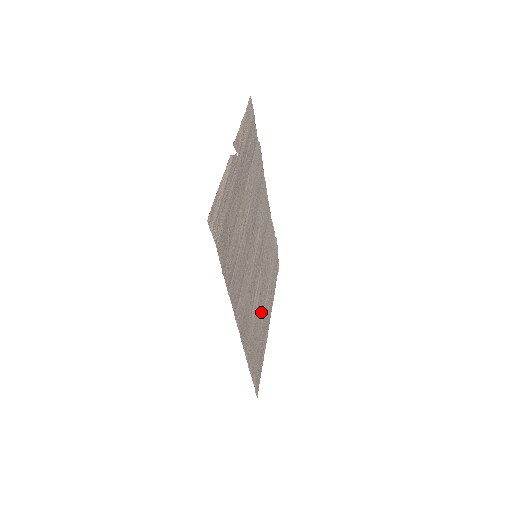
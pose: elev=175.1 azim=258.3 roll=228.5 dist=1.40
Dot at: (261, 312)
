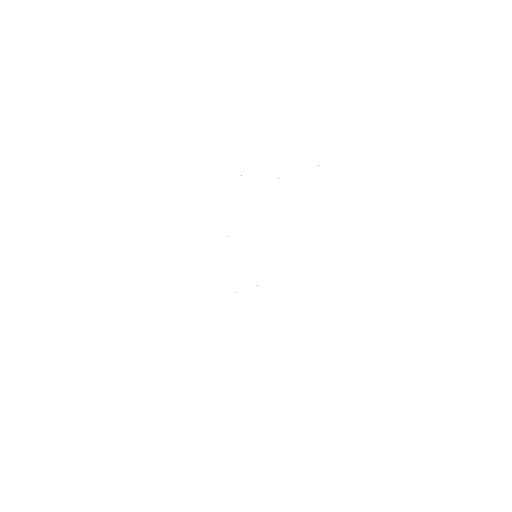
Dot at: occluded
